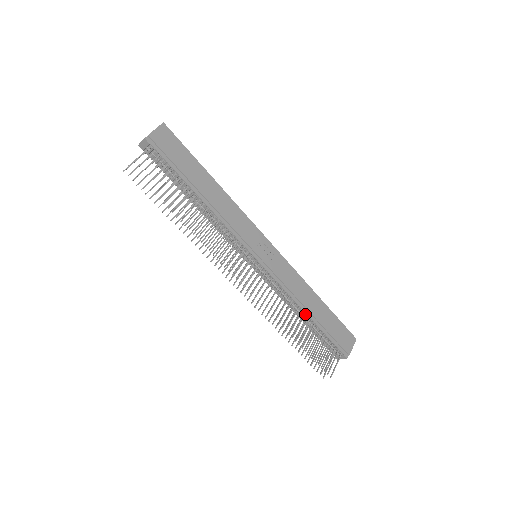
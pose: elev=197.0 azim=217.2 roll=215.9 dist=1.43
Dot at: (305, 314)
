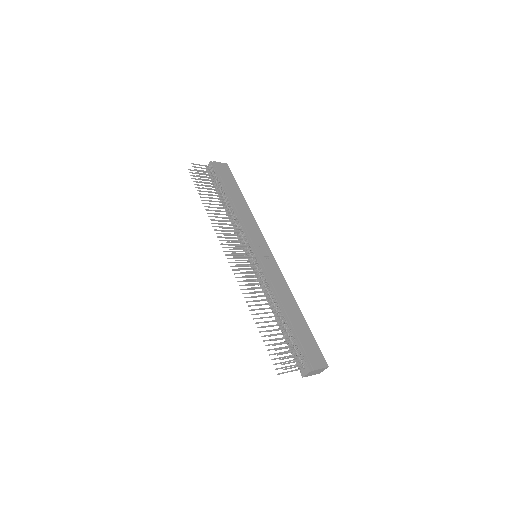
Dot at: (281, 311)
